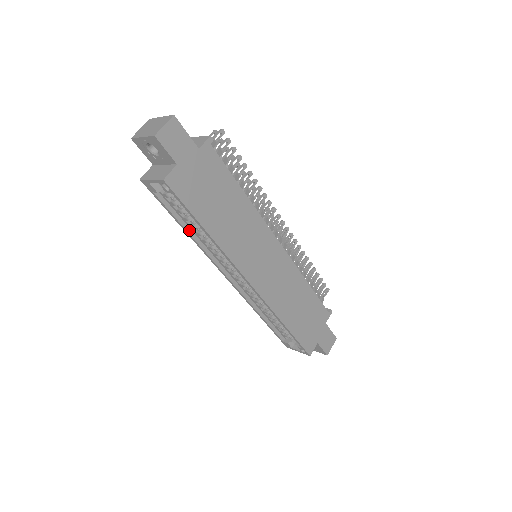
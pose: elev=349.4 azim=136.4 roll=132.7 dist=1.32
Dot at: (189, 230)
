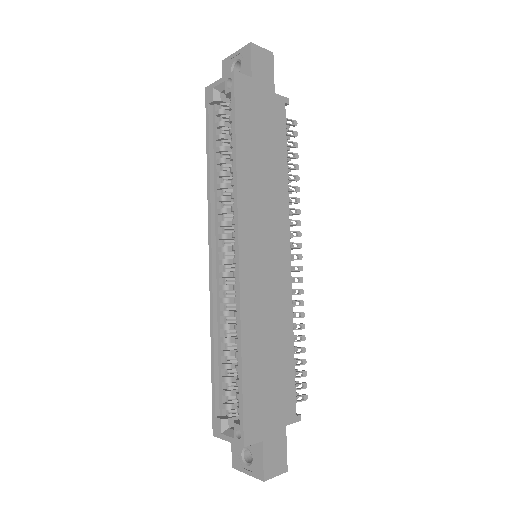
Dot at: (212, 167)
